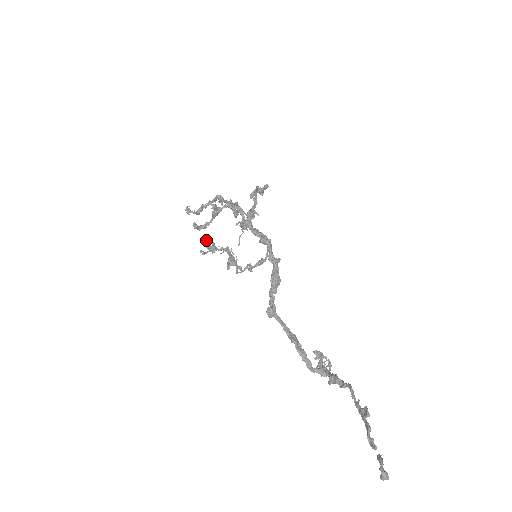
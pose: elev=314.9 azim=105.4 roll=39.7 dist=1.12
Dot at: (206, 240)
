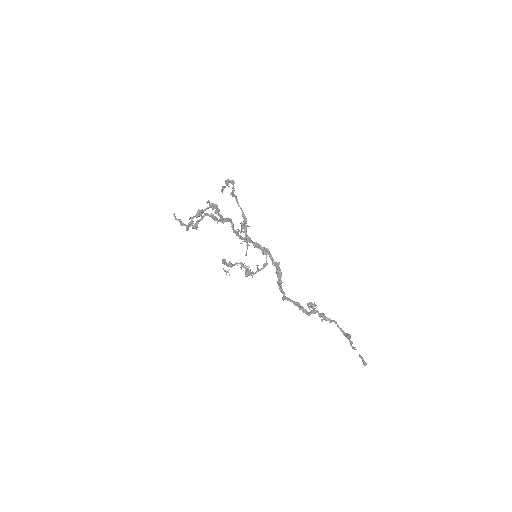
Dot at: (224, 262)
